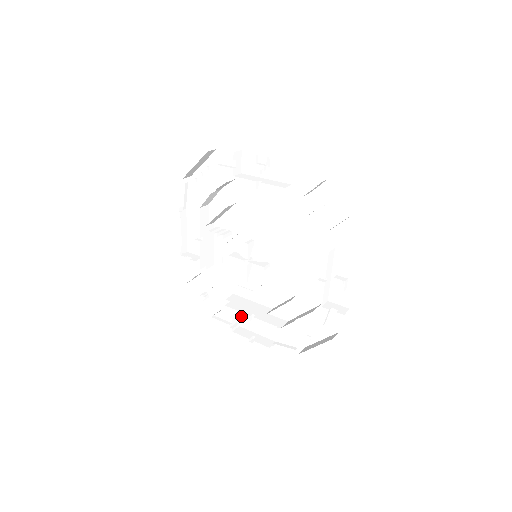
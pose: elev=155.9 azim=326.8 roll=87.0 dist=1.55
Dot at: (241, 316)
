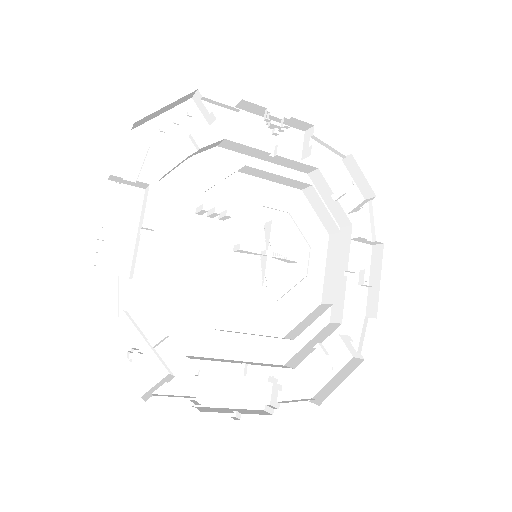
Dot at: (201, 383)
